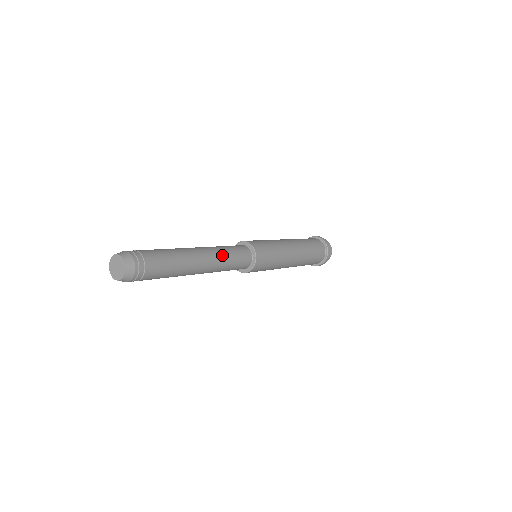
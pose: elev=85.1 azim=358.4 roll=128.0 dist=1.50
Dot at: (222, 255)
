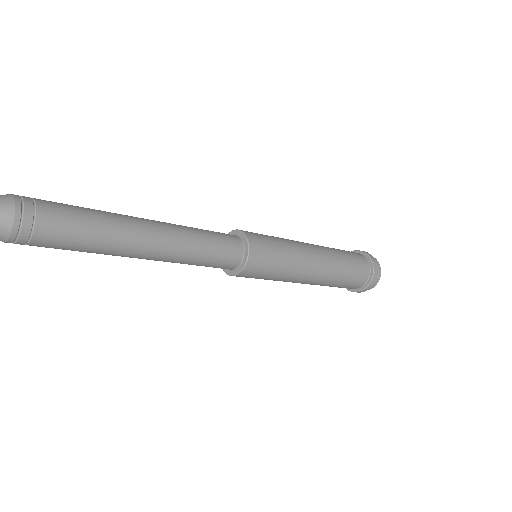
Dot at: (188, 250)
